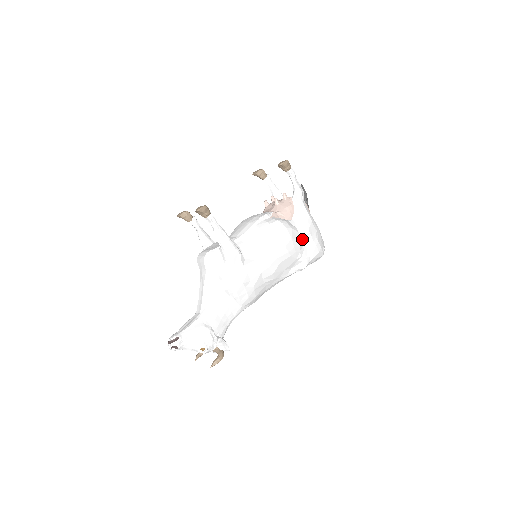
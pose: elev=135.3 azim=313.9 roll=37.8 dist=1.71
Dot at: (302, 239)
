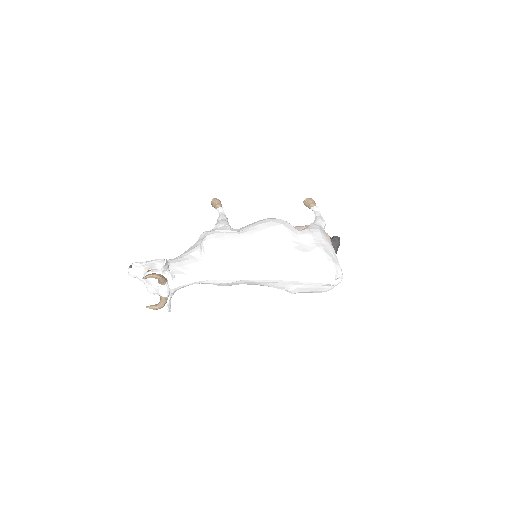
Dot at: (300, 236)
